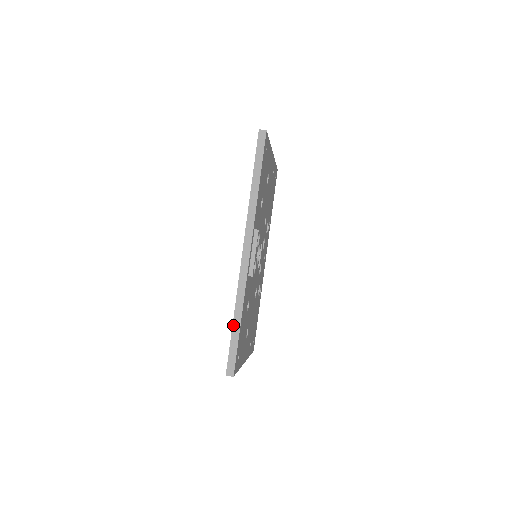
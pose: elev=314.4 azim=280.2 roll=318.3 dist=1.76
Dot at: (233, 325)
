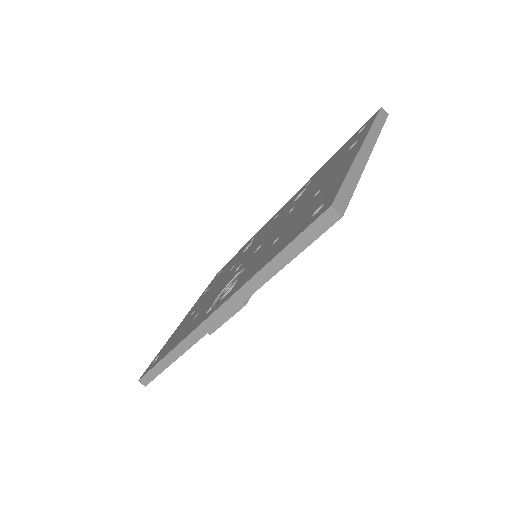
Dot at: (163, 359)
